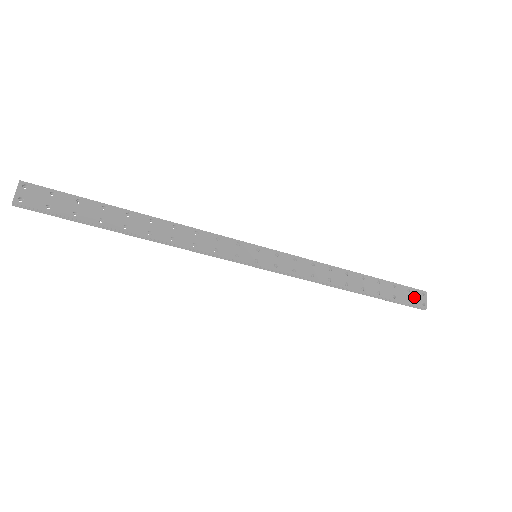
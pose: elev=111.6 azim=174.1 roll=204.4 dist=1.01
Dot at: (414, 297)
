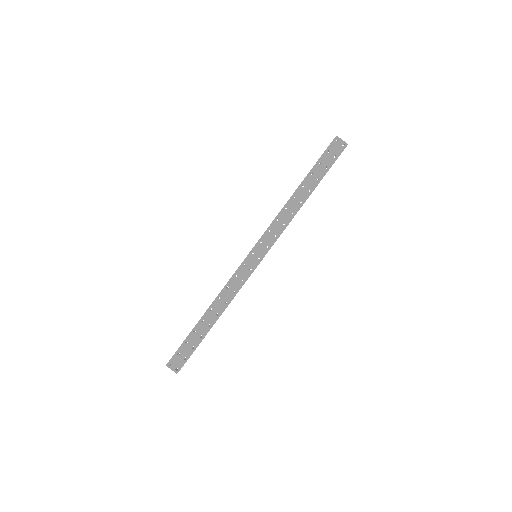
Dot at: (335, 150)
